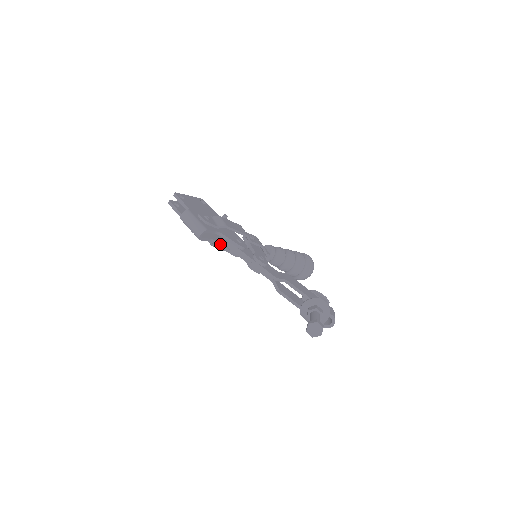
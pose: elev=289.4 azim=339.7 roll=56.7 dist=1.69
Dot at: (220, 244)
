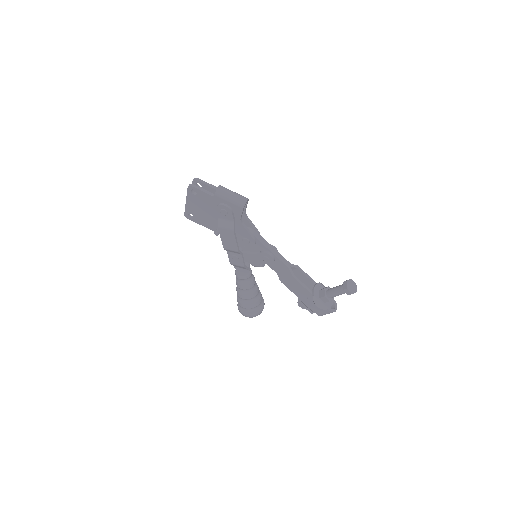
Dot at: (245, 226)
